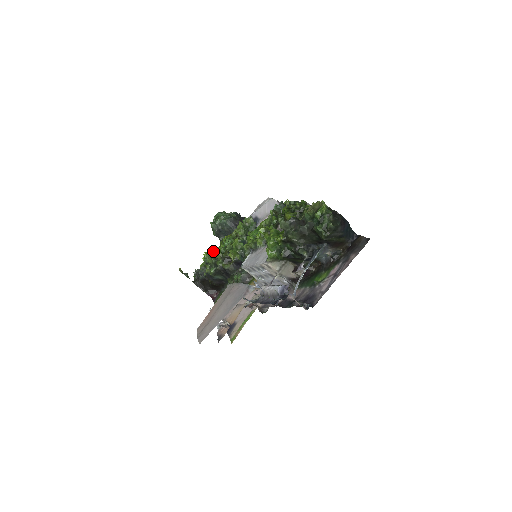
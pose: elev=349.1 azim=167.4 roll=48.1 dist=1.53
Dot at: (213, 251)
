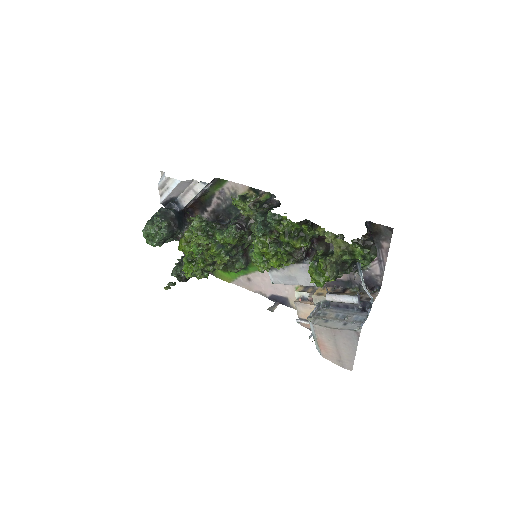
Dot at: (193, 267)
